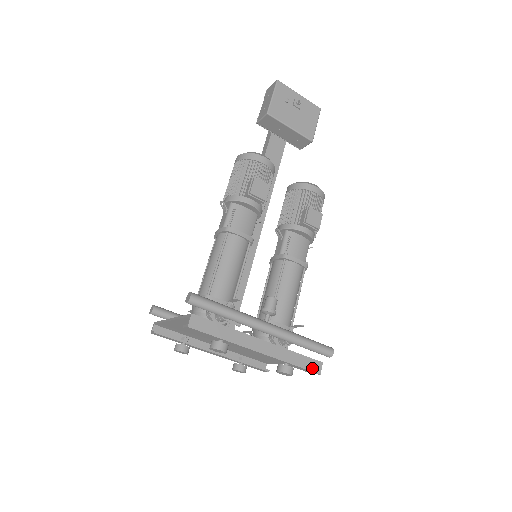
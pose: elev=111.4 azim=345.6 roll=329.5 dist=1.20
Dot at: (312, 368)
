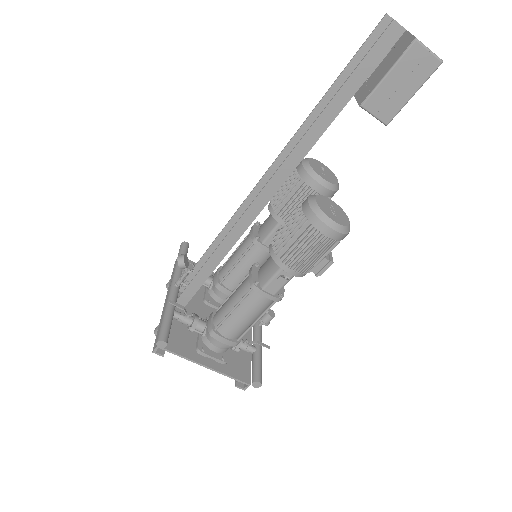
Dot at: occluded
